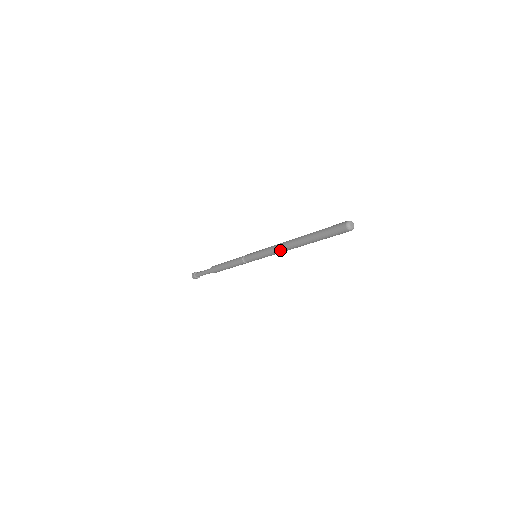
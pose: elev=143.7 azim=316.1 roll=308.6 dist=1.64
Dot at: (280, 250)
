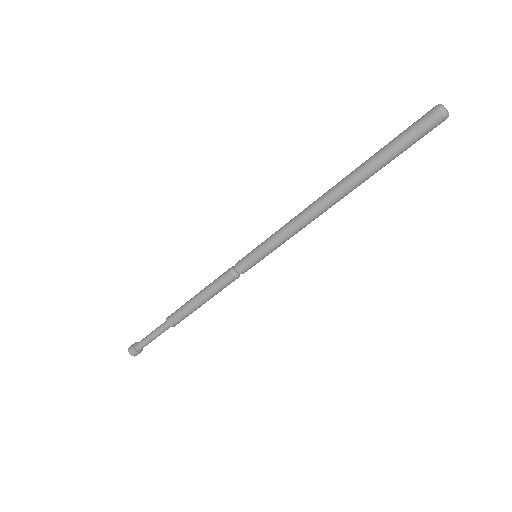
Dot at: (307, 217)
